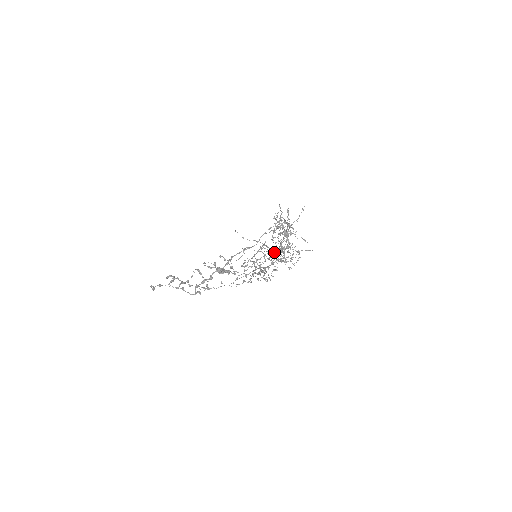
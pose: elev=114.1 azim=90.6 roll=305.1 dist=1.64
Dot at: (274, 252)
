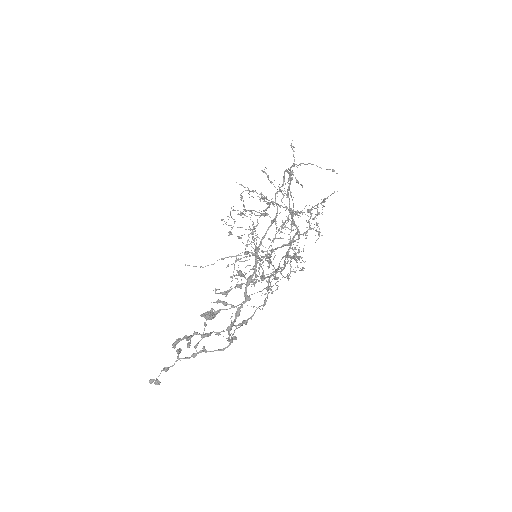
Dot at: occluded
